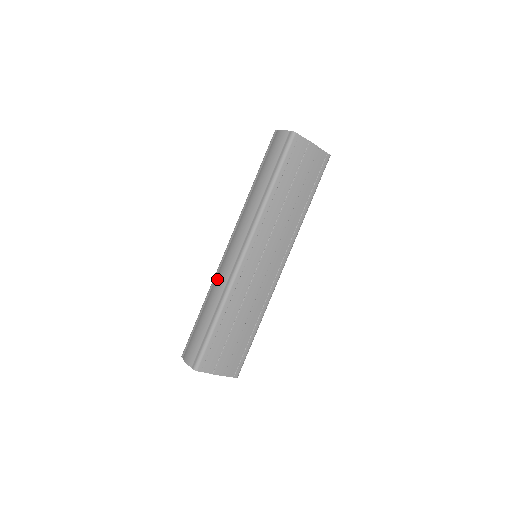
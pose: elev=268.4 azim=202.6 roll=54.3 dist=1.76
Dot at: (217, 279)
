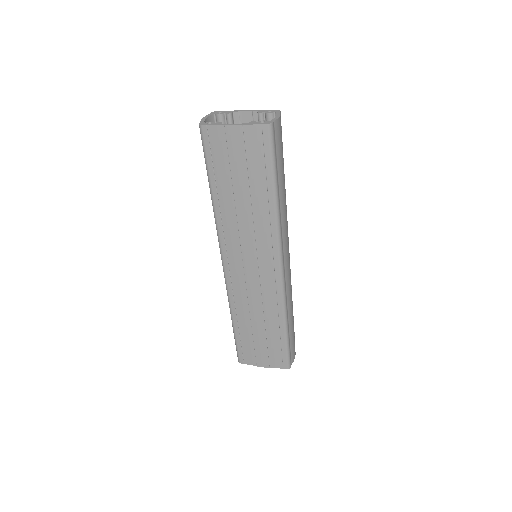
Dot at: occluded
